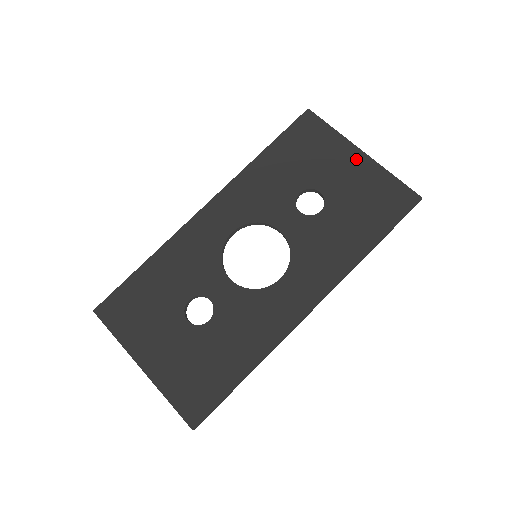
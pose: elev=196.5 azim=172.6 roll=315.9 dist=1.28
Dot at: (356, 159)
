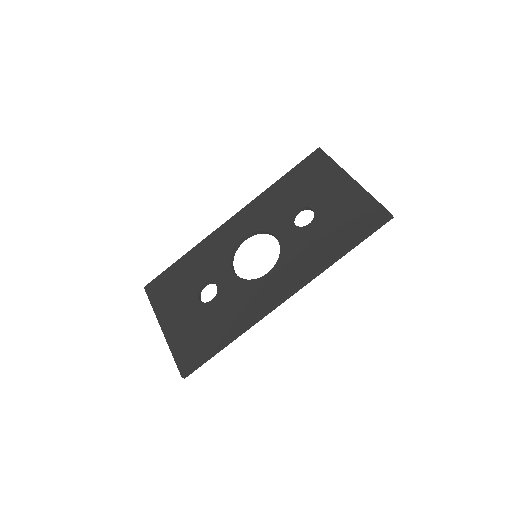
Dot at: (346, 184)
